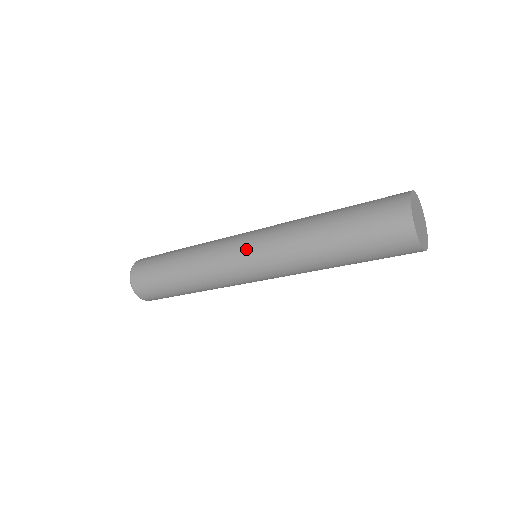
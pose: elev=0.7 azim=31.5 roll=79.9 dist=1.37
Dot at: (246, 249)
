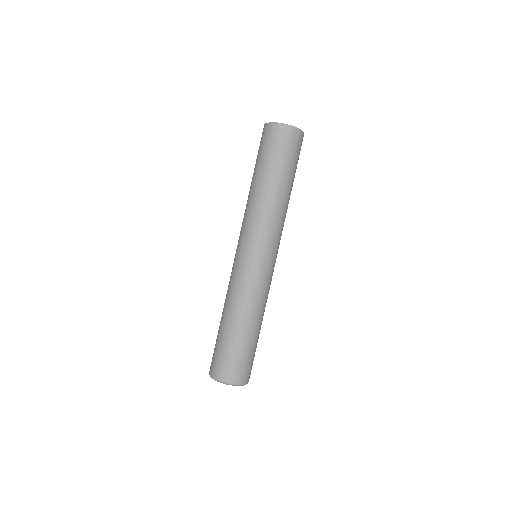
Dot at: (237, 247)
